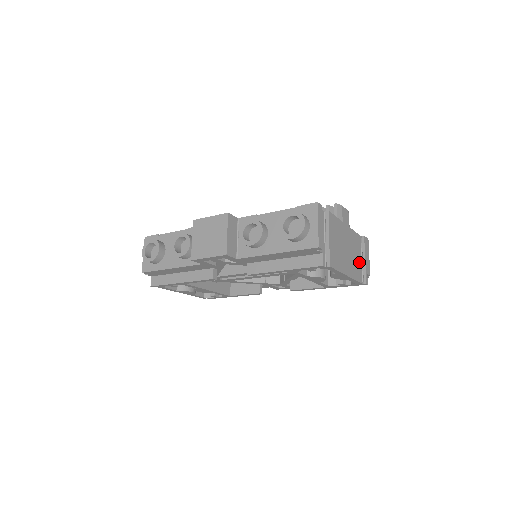
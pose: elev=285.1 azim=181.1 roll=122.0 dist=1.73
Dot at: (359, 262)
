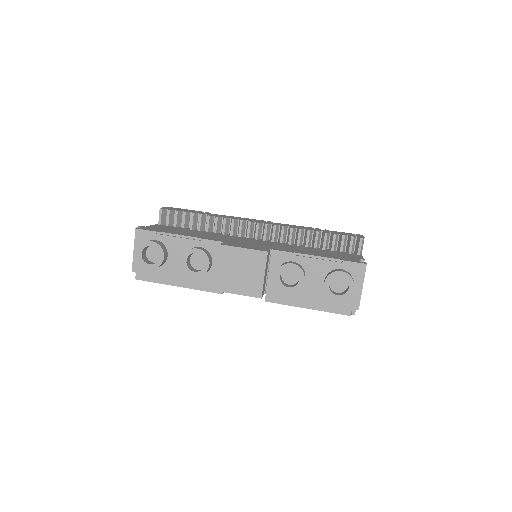
Dot at: occluded
